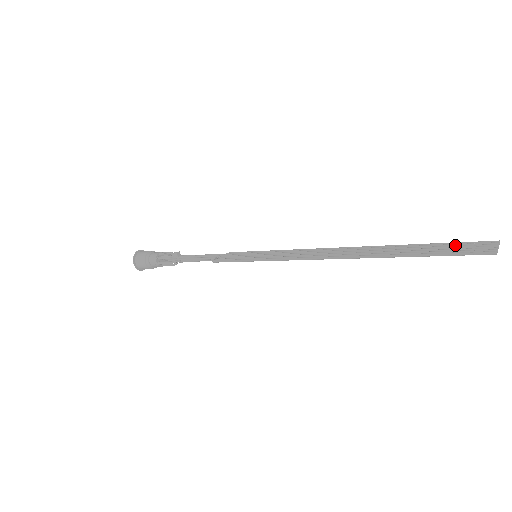
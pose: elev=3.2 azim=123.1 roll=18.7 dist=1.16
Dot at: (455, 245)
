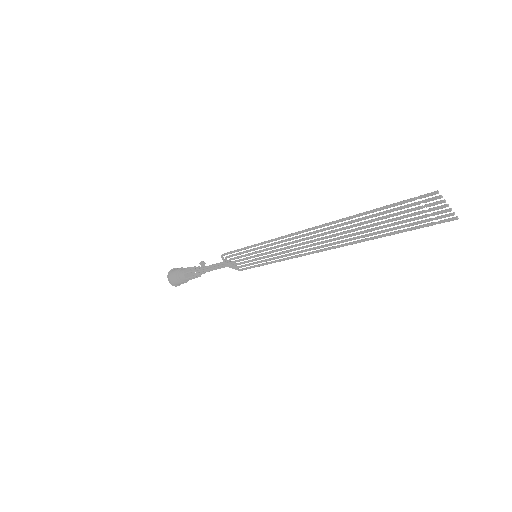
Dot at: occluded
